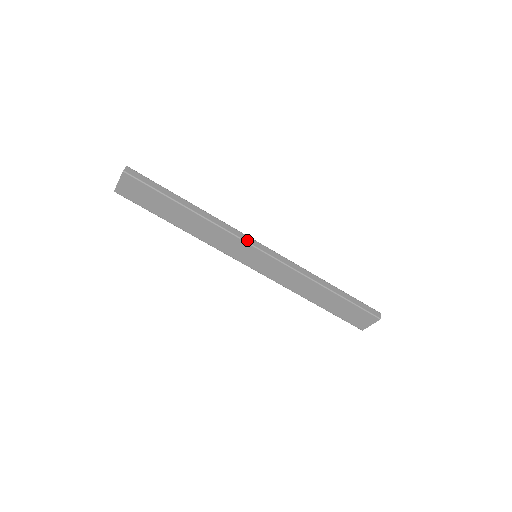
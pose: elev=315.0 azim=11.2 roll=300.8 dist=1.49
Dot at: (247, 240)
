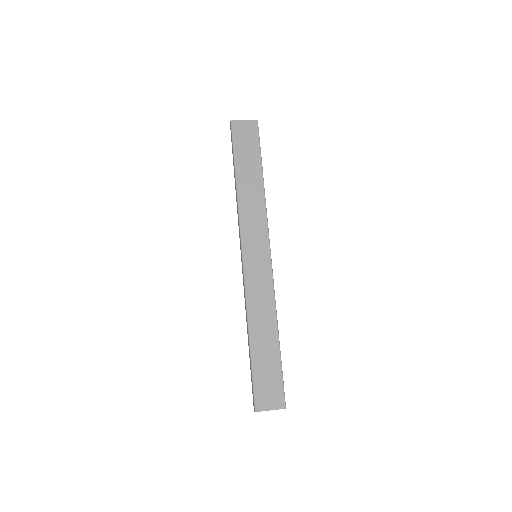
Dot at: occluded
